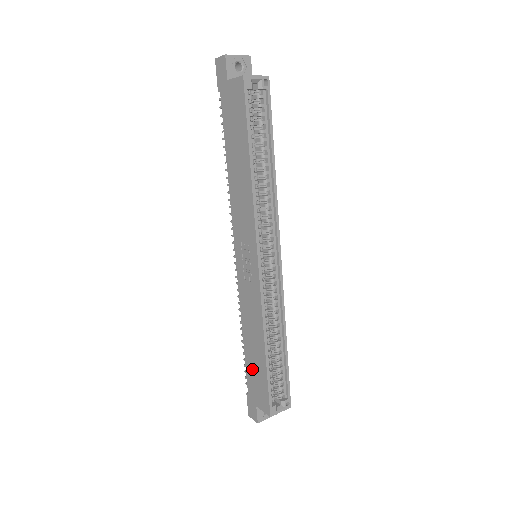
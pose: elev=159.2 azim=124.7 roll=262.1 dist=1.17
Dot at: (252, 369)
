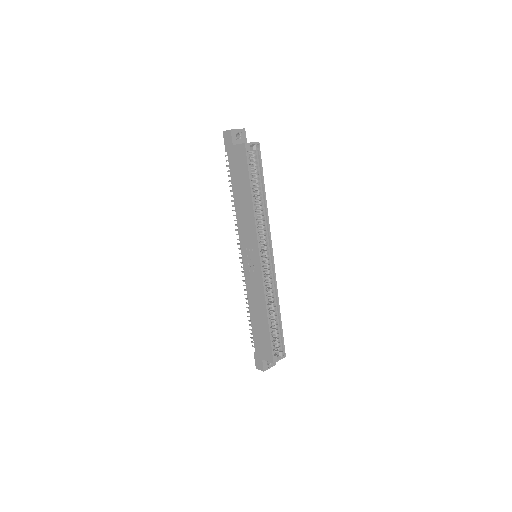
Dot at: (258, 333)
